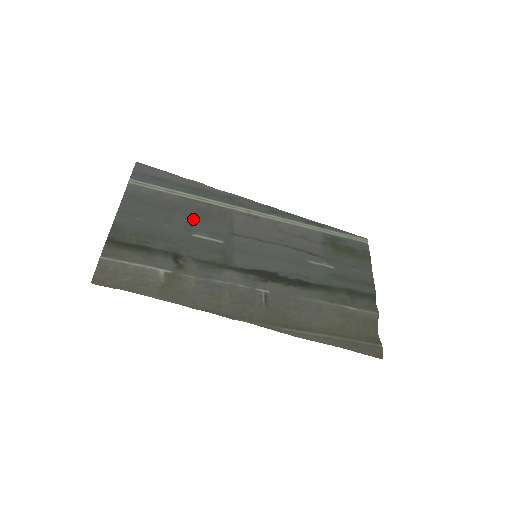
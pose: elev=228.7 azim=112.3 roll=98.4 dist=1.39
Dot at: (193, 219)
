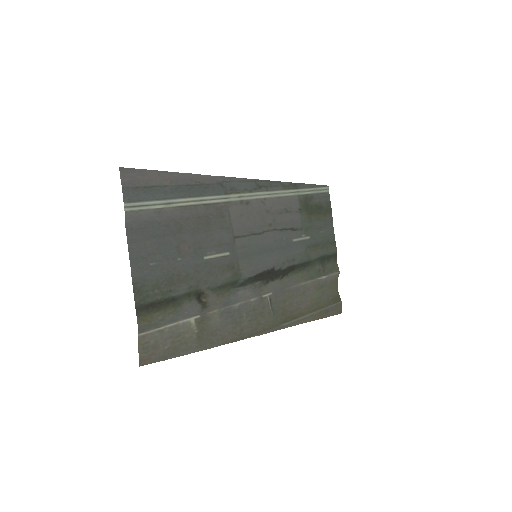
Dot at: (198, 234)
